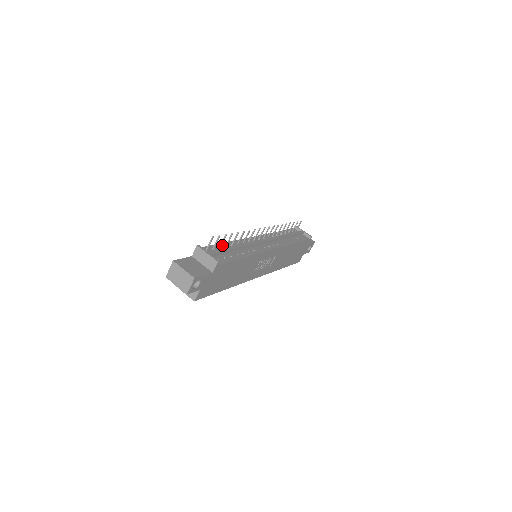
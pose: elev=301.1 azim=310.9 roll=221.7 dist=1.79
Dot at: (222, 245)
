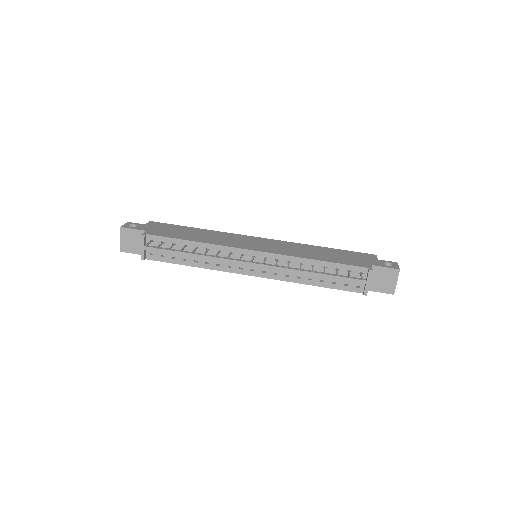
Dot at: (182, 243)
